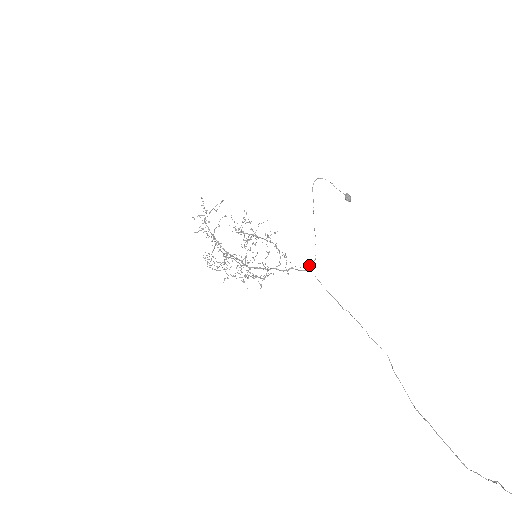
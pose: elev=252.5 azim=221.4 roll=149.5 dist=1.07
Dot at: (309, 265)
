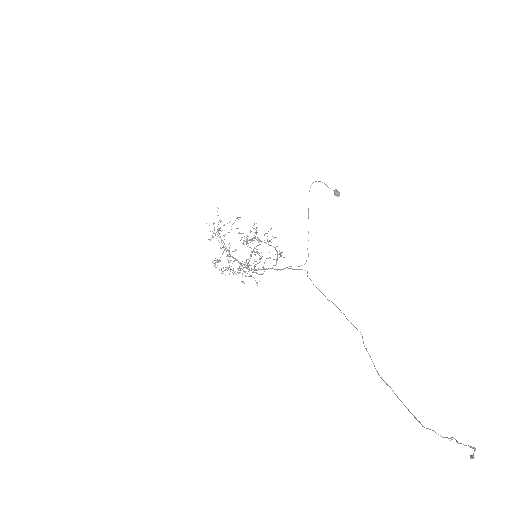
Dot at: occluded
